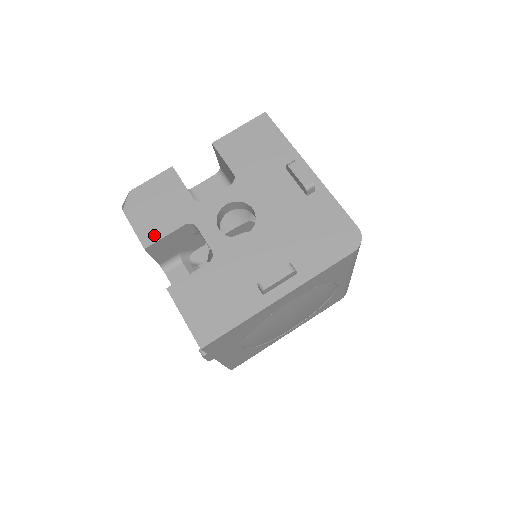
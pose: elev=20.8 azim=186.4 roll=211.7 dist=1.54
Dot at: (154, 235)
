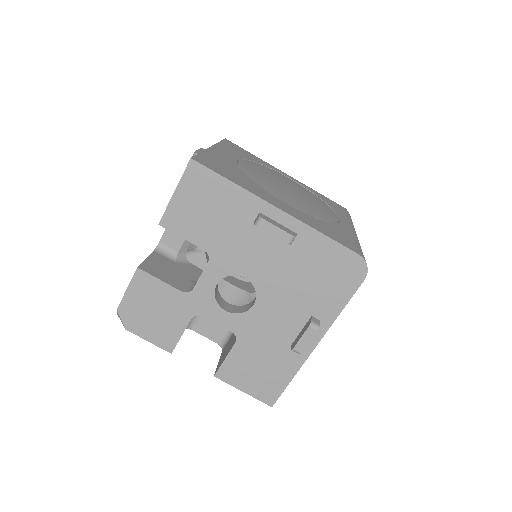
Dot at: occluded
